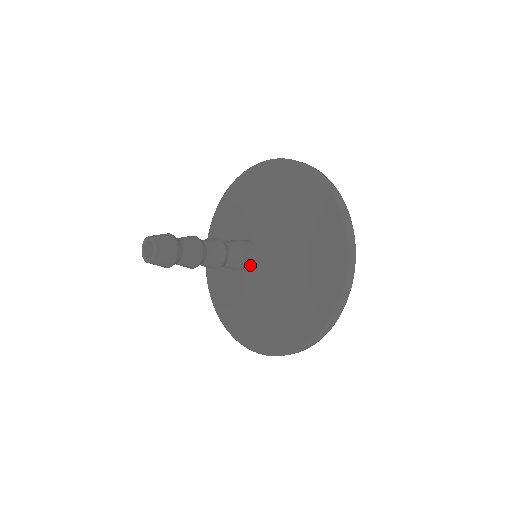
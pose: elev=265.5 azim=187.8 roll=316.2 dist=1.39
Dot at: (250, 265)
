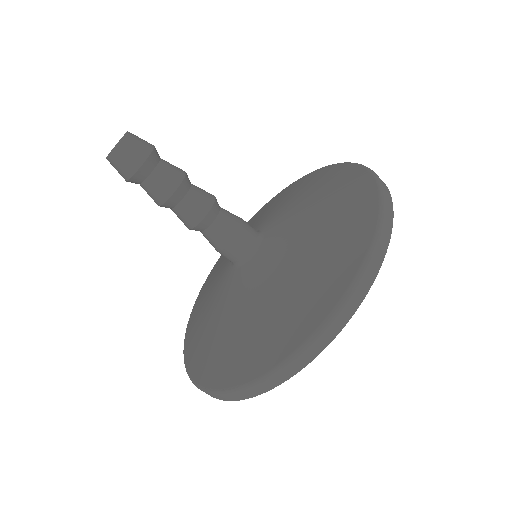
Dot at: (249, 239)
